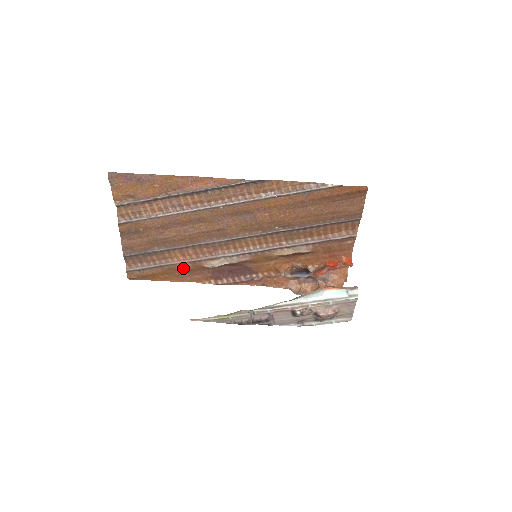
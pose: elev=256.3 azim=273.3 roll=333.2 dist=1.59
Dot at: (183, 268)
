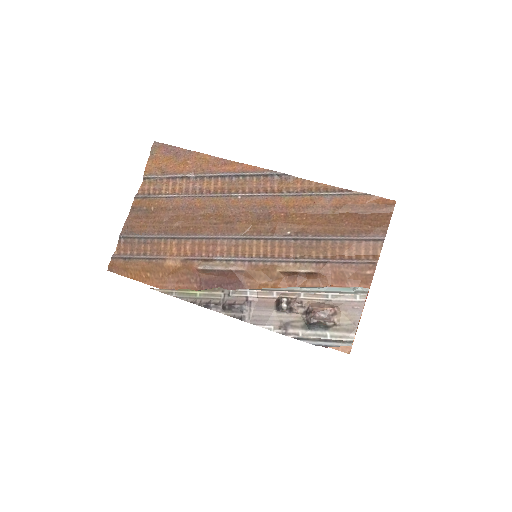
Dot at: (171, 268)
